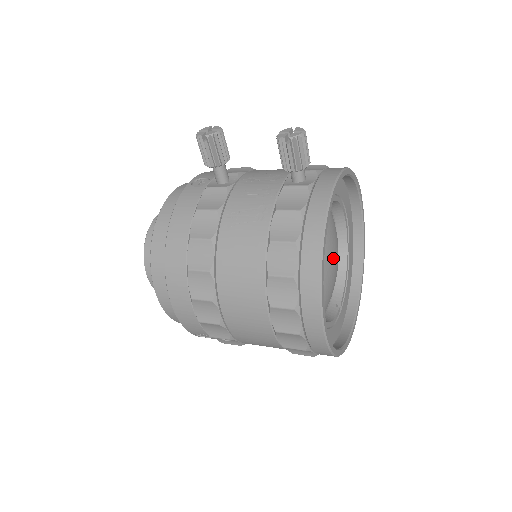
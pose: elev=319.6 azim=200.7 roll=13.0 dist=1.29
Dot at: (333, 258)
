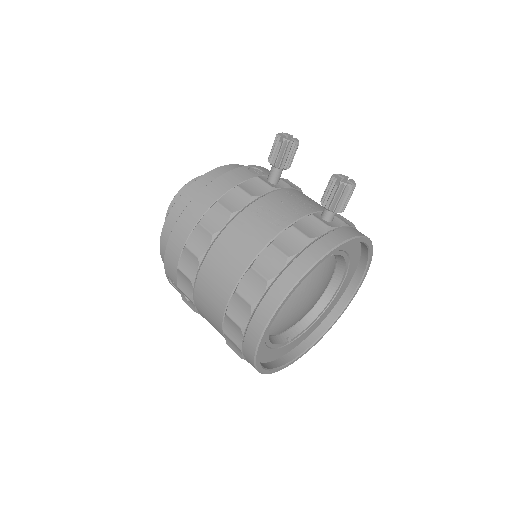
Dot at: (310, 298)
